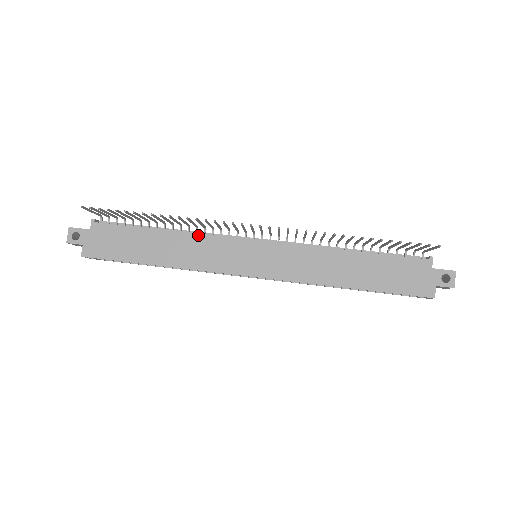
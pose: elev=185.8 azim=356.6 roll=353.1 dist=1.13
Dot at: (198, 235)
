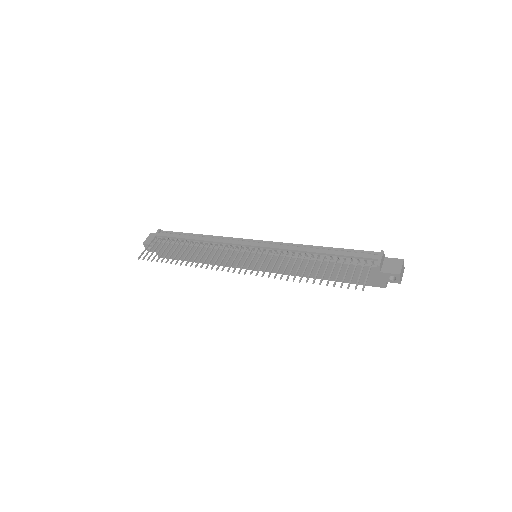
Dot at: (213, 249)
